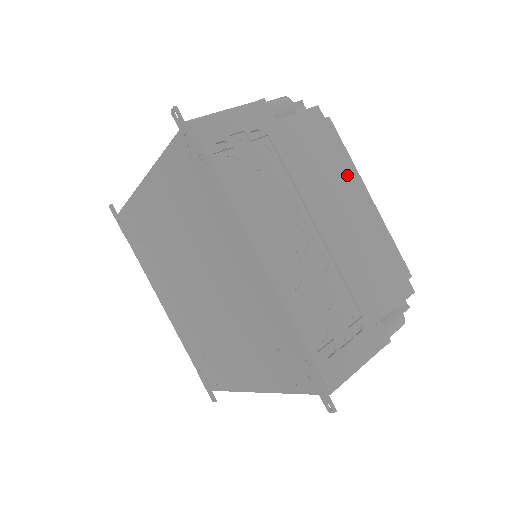
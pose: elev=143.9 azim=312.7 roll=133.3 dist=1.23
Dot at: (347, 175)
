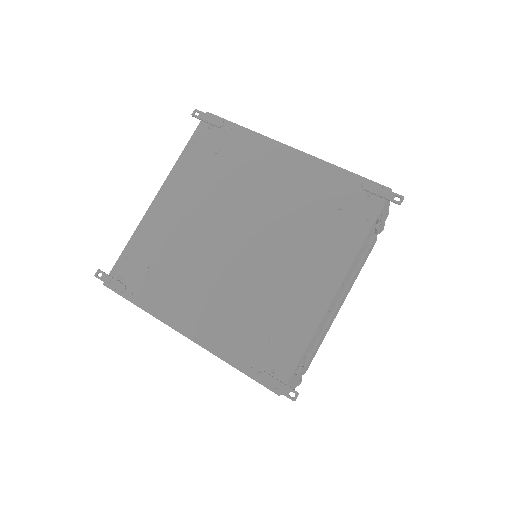
Dot at: occluded
